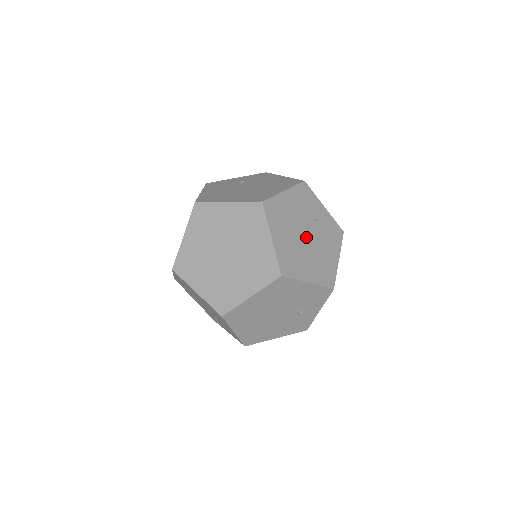
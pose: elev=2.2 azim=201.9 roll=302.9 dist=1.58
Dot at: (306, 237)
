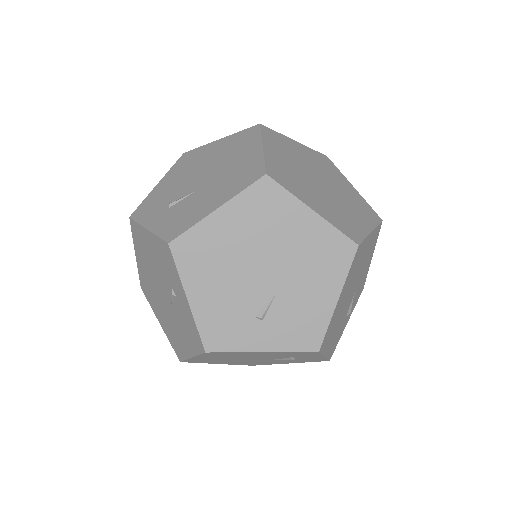
Dot at: (352, 292)
